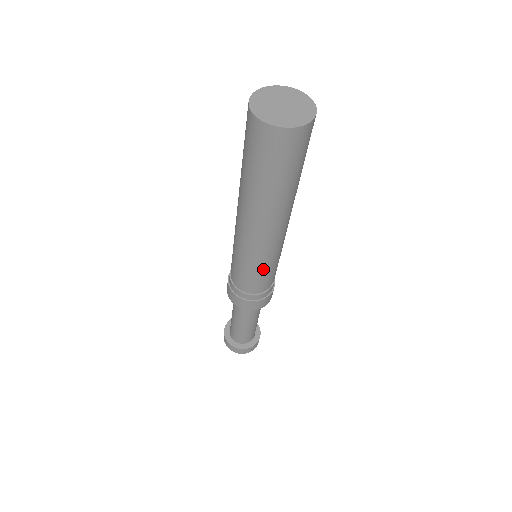
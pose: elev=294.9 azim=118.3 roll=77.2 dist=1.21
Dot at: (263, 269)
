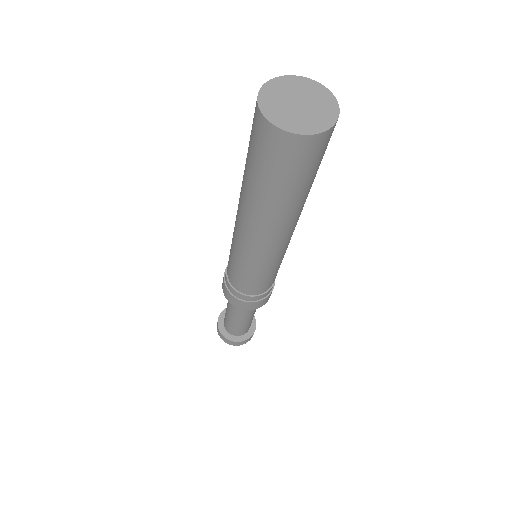
Dot at: (272, 271)
